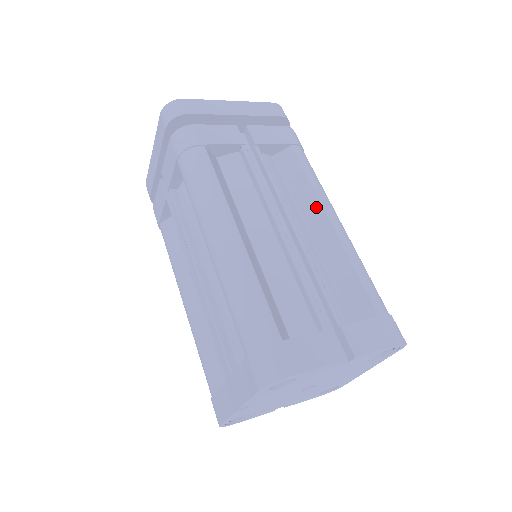
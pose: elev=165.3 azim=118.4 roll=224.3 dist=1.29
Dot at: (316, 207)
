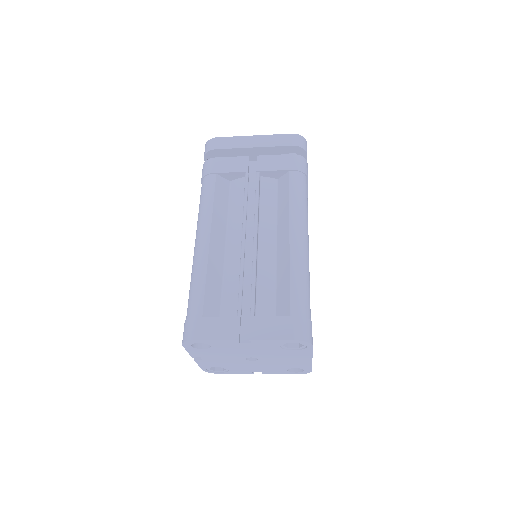
Dot at: (286, 223)
